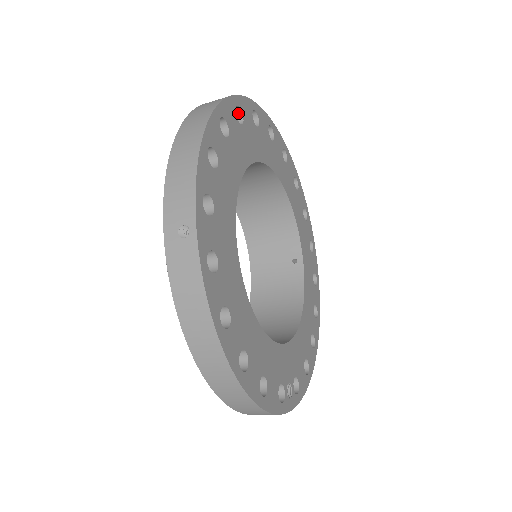
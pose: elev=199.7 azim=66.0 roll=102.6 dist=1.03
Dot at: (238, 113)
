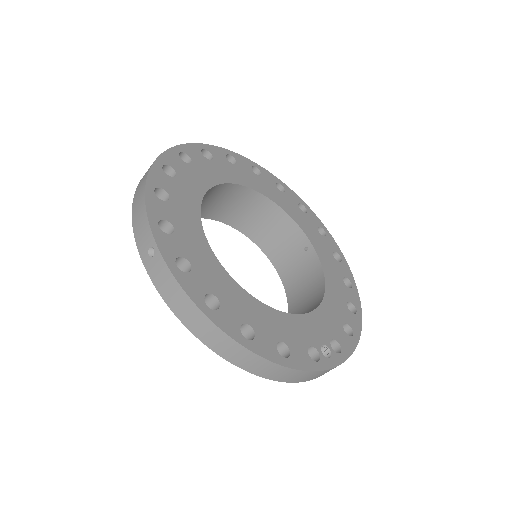
Dot at: (186, 157)
